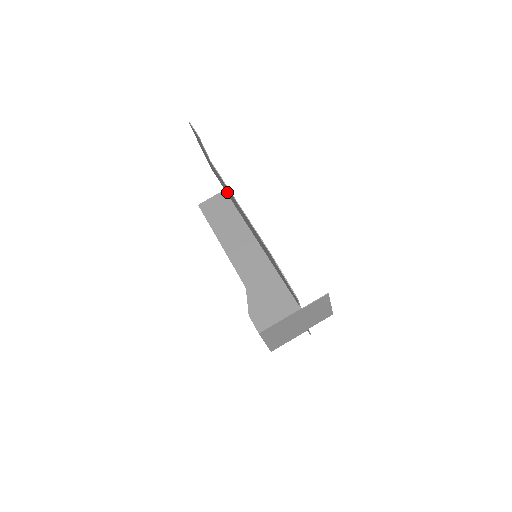
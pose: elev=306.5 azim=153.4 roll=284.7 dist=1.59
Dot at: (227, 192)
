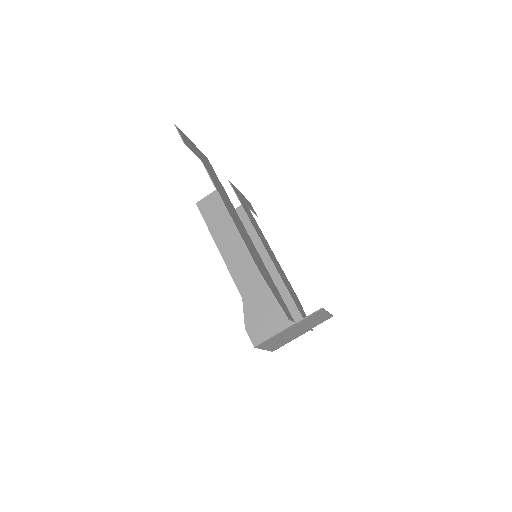
Dot at: (223, 192)
